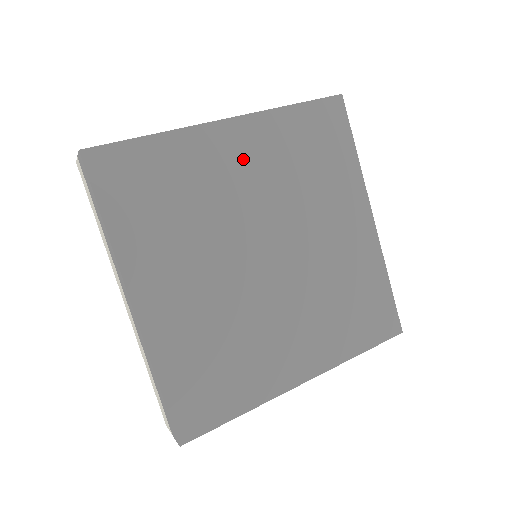
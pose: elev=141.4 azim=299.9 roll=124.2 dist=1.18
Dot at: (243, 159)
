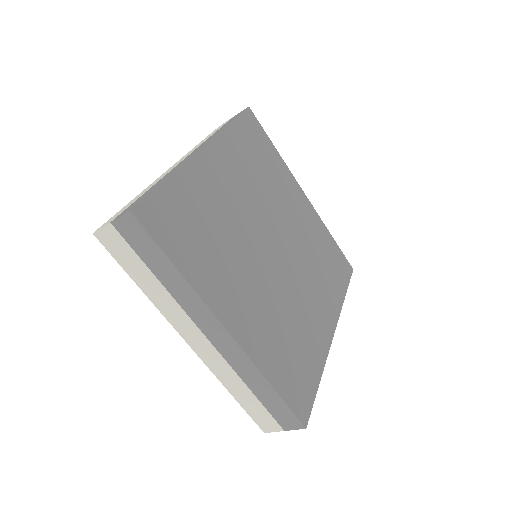
Dot at: (226, 177)
